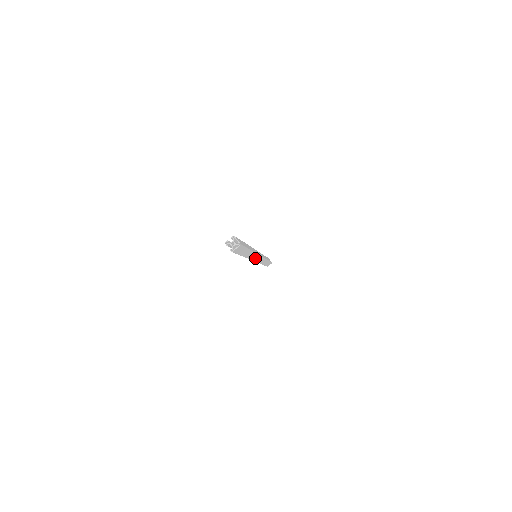
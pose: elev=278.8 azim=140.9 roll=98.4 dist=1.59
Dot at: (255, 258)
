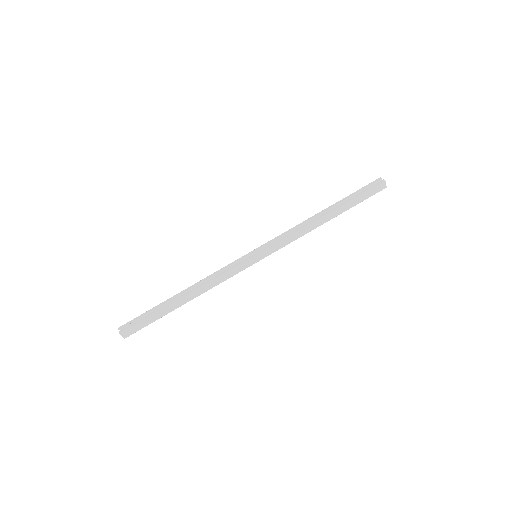
Dot at: occluded
